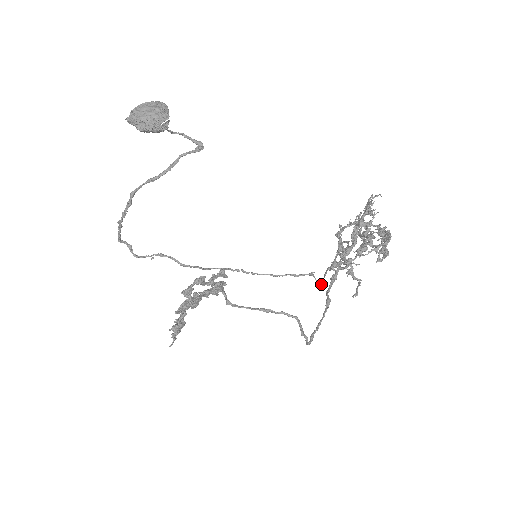
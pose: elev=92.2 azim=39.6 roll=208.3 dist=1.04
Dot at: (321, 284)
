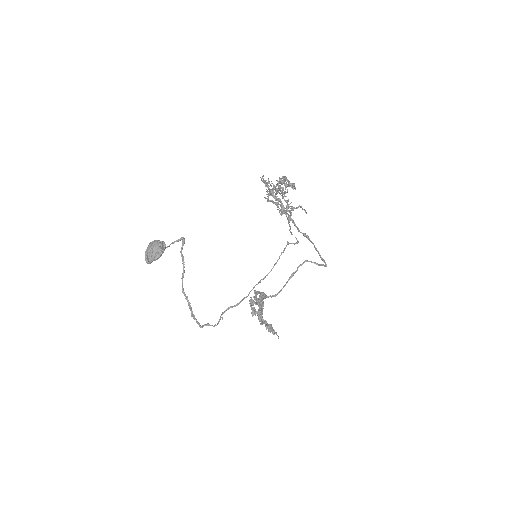
Dot at: (297, 241)
